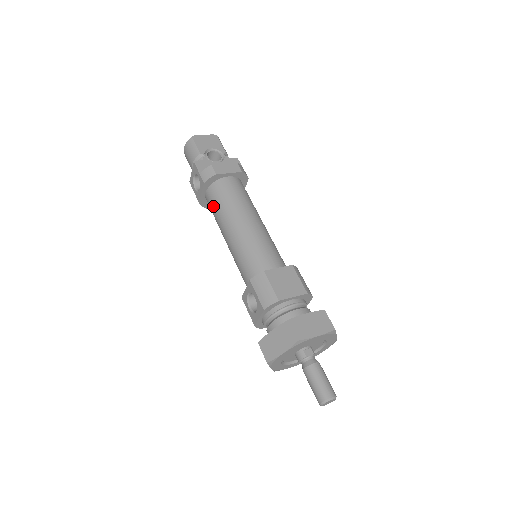
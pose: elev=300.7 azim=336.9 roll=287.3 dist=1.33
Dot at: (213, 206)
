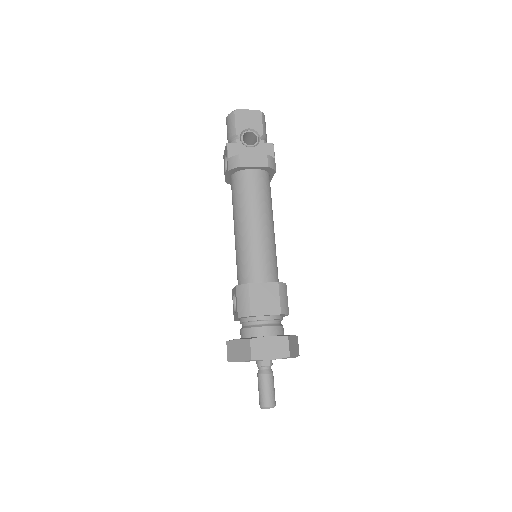
Dot at: (232, 195)
